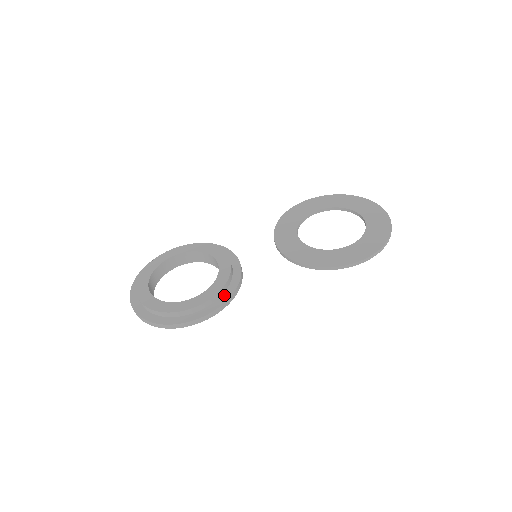
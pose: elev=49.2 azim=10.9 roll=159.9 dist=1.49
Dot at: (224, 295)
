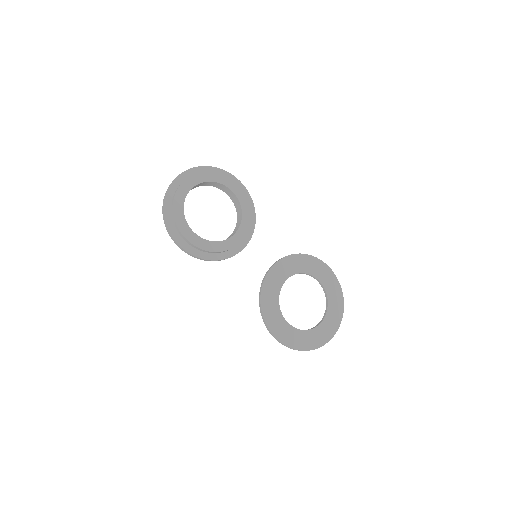
Dot at: (209, 254)
